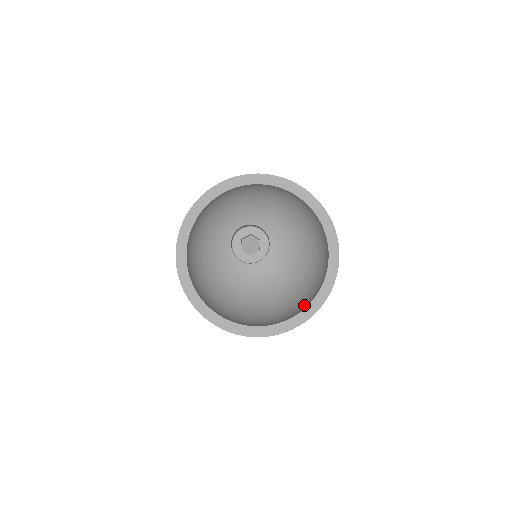
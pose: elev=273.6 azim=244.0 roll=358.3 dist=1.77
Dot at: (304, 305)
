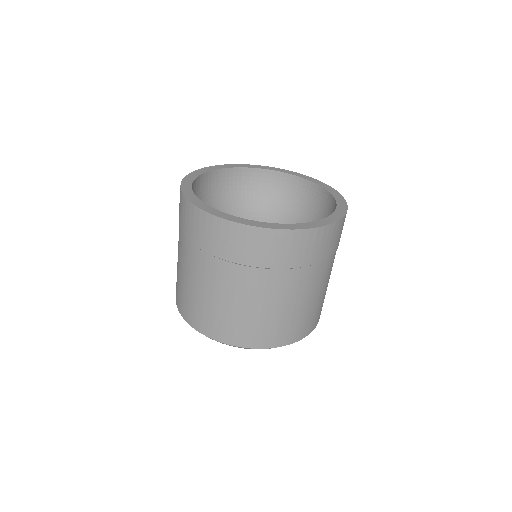
Dot at: occluded
